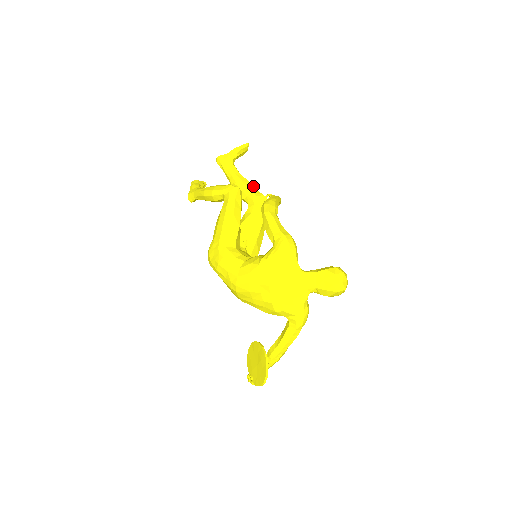
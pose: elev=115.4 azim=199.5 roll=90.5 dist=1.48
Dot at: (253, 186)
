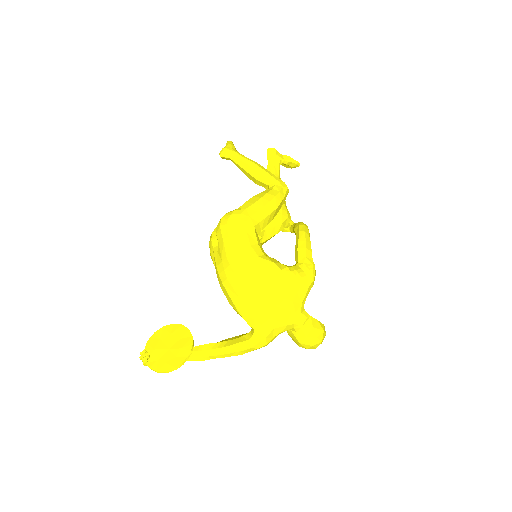
Dot at: occluded
